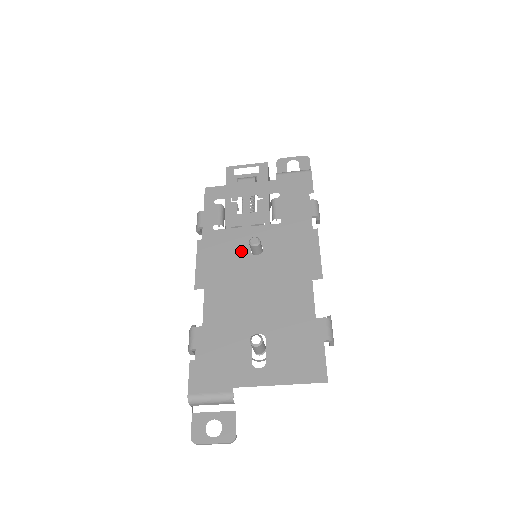
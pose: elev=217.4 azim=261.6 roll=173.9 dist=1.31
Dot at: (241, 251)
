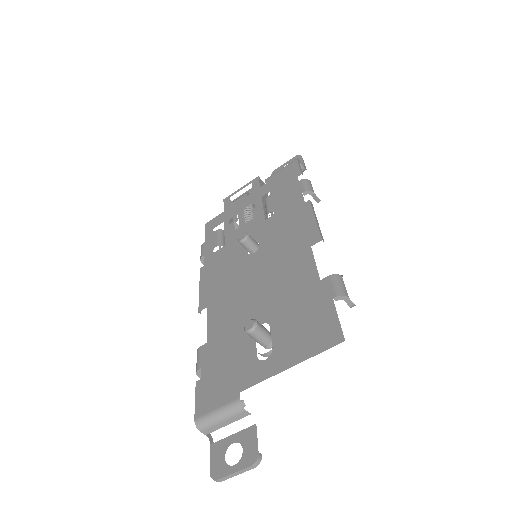
Dot at: (239, 257)
